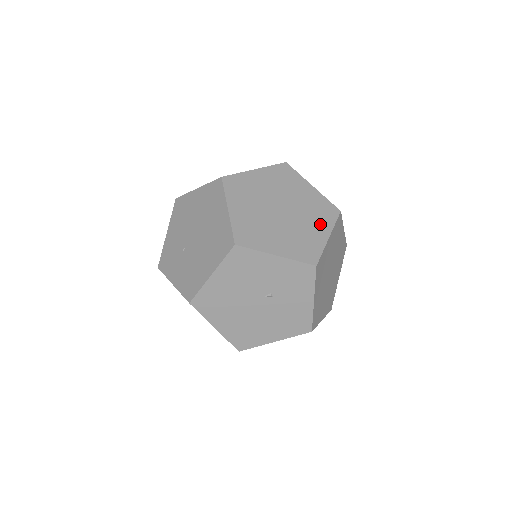
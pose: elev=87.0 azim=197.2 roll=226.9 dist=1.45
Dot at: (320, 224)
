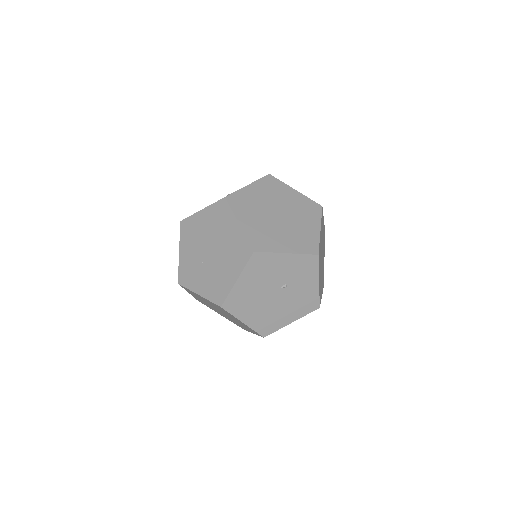
Dot at: (311, 220)
